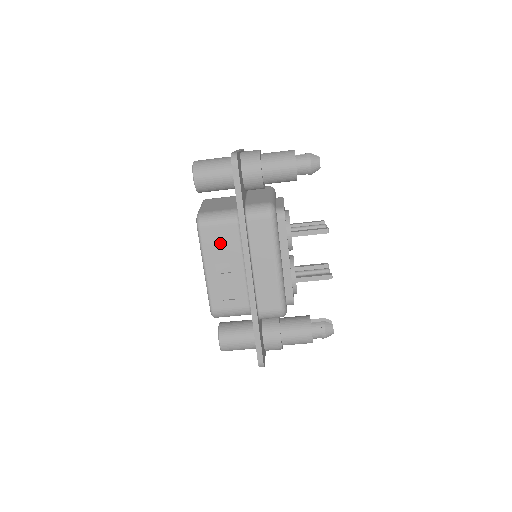
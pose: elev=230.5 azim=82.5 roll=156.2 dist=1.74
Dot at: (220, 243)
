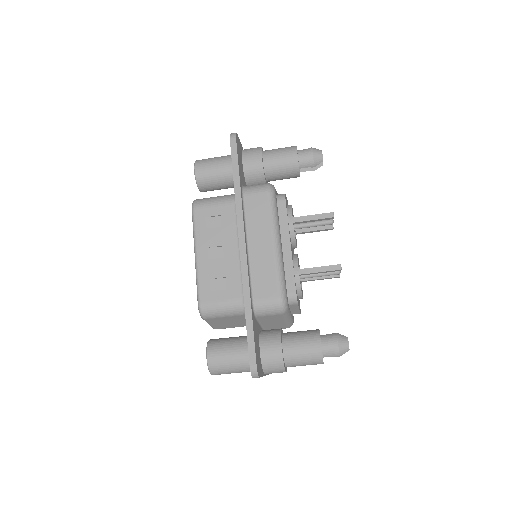
Dot at: (215, 225)
